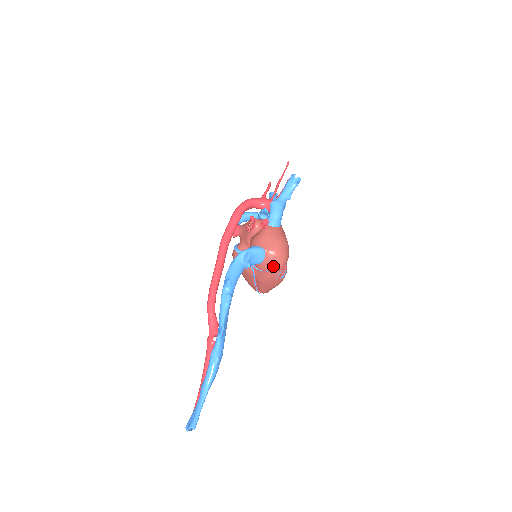
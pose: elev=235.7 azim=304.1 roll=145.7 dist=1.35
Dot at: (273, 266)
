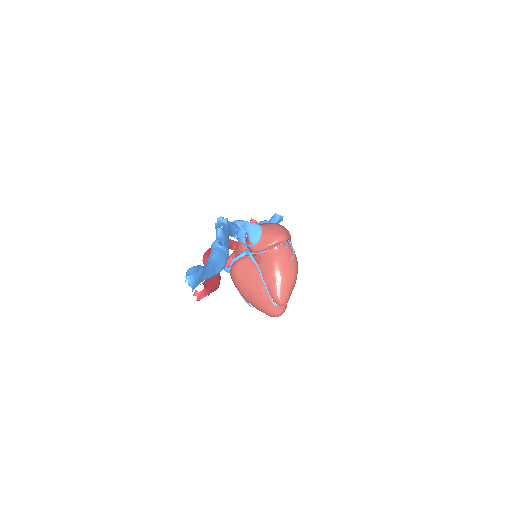
Dot at: (274, 235)
